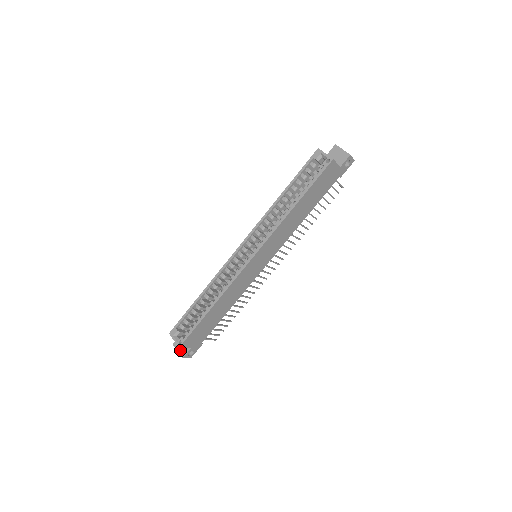
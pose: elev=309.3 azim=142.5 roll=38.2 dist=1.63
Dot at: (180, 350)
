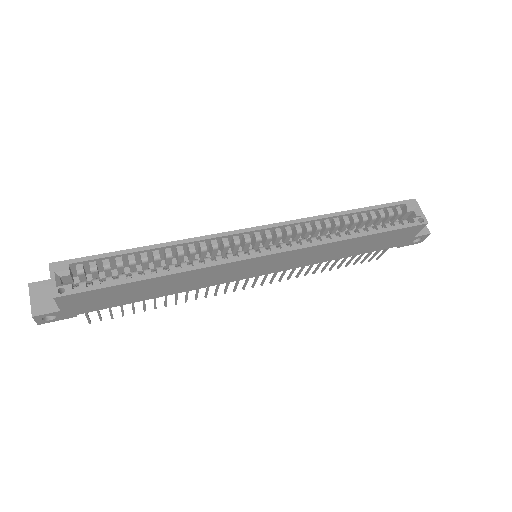
Dot at: (37, 301)
